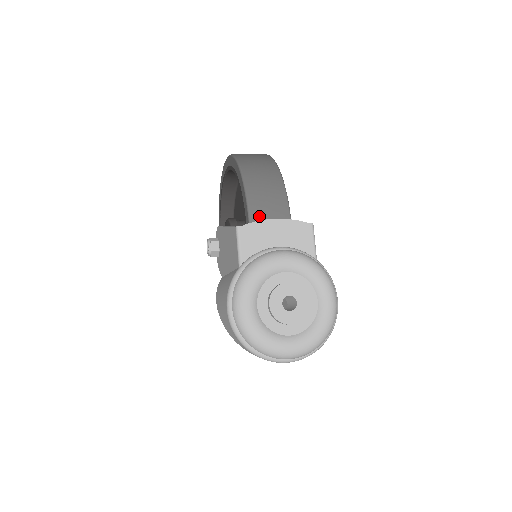
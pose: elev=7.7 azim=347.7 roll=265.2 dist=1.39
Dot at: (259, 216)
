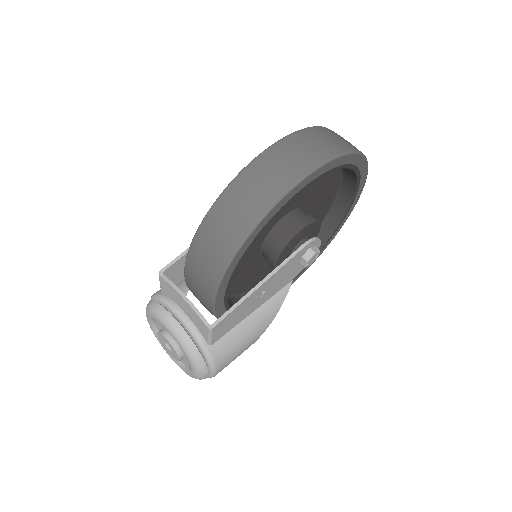
Dot at: (190, 274)
